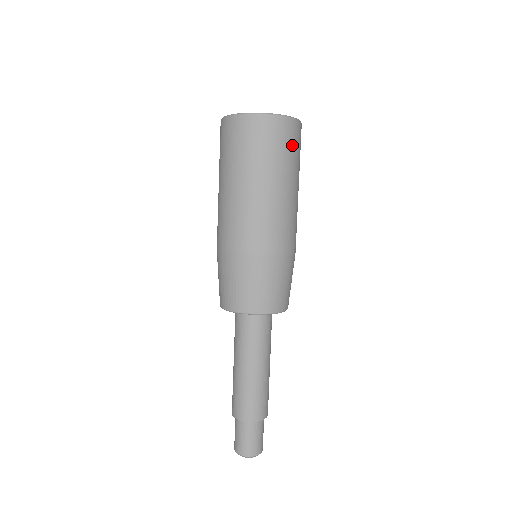
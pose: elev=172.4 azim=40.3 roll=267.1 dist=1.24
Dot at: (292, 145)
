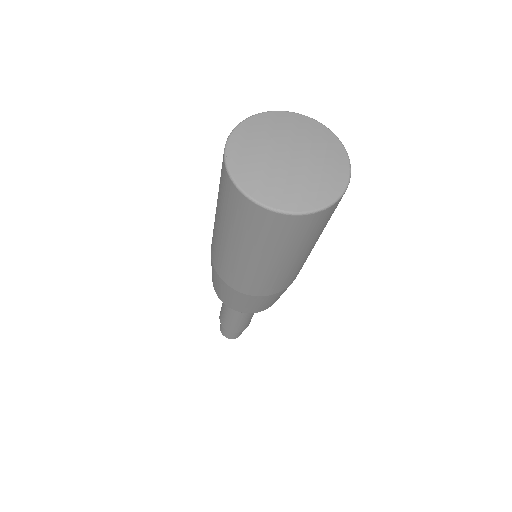
Dot at: (303, 233)
